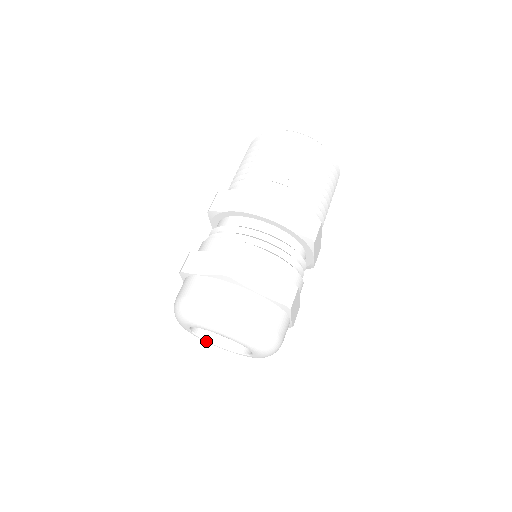
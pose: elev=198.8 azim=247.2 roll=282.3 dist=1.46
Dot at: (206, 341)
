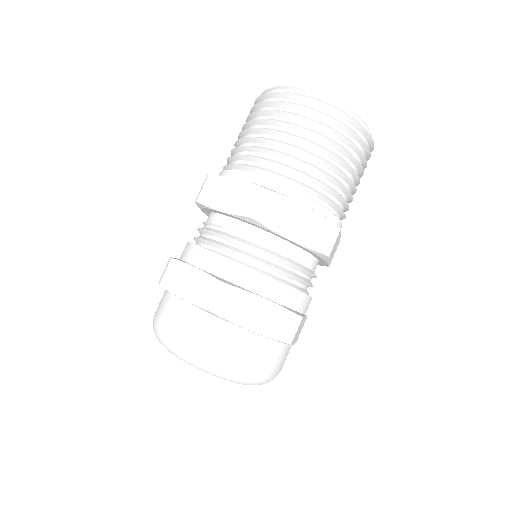
Dot at: occluded
